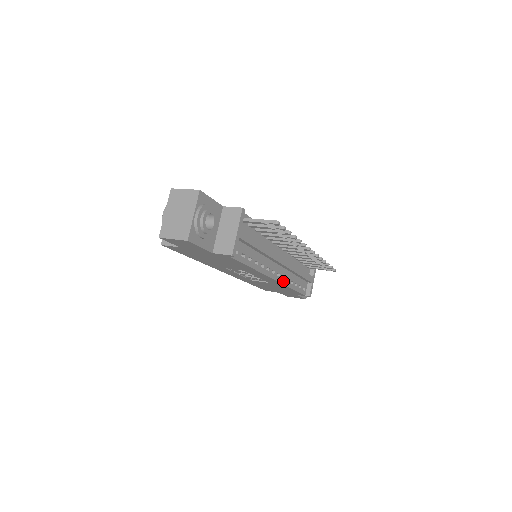
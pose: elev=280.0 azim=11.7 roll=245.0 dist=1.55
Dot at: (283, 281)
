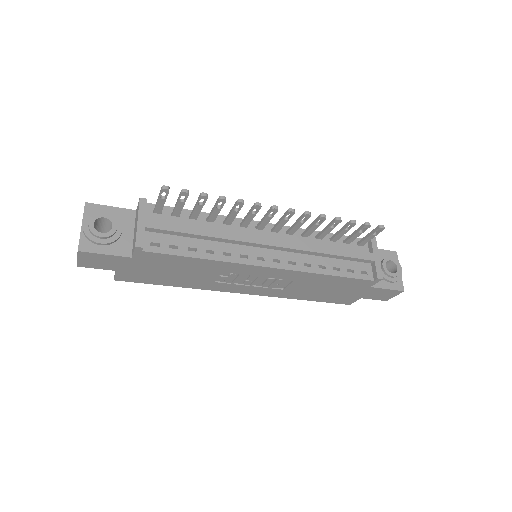
Dot at: (295, 267)
